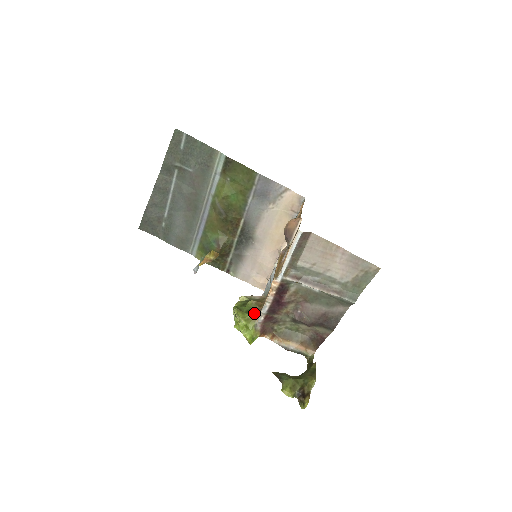
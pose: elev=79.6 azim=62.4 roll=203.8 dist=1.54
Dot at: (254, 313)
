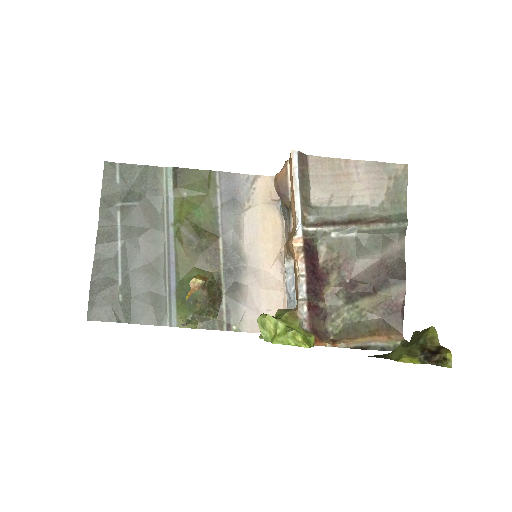
Dot at: occluded
